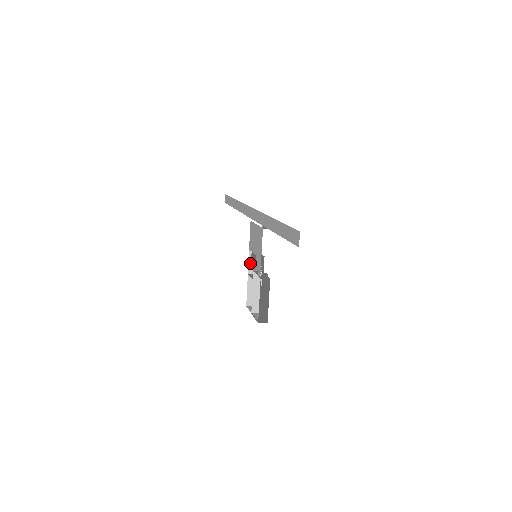
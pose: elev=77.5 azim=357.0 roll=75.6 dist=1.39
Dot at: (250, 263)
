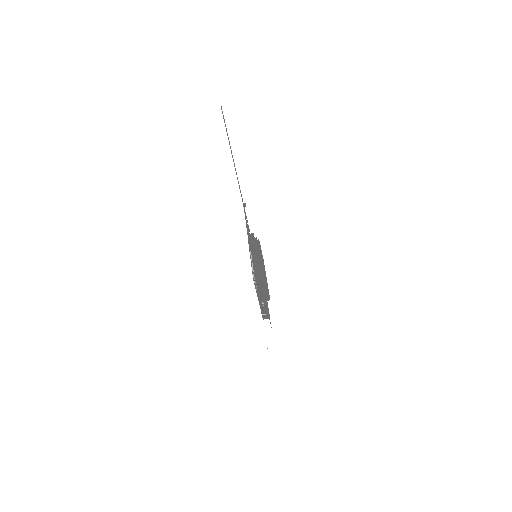
Dot at: occluded
